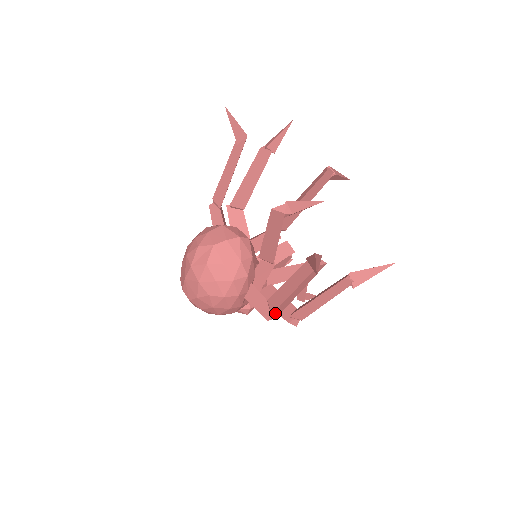
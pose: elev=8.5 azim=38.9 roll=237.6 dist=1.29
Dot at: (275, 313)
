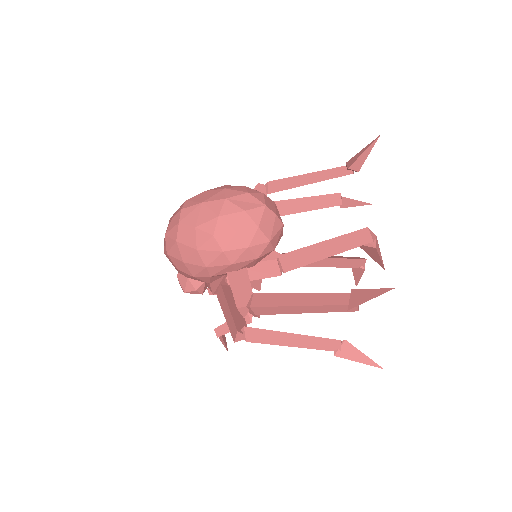
Dot at: (248, 310)
